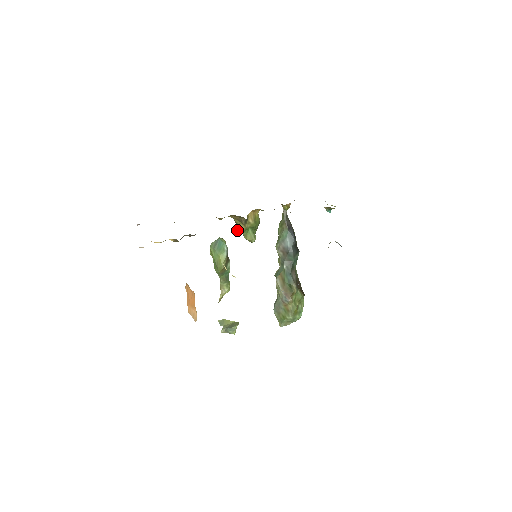
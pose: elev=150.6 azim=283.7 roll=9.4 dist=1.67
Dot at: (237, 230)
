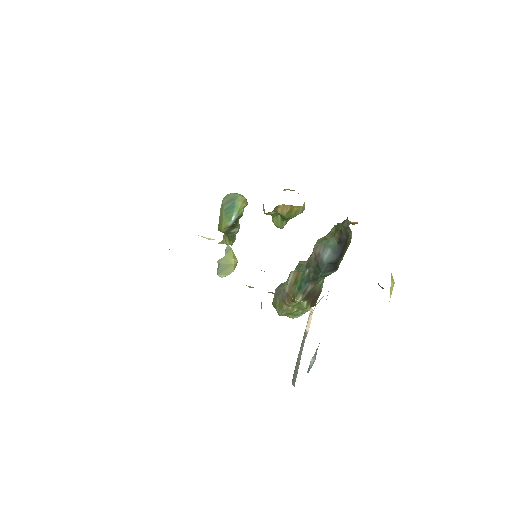
Dot at: occluded
